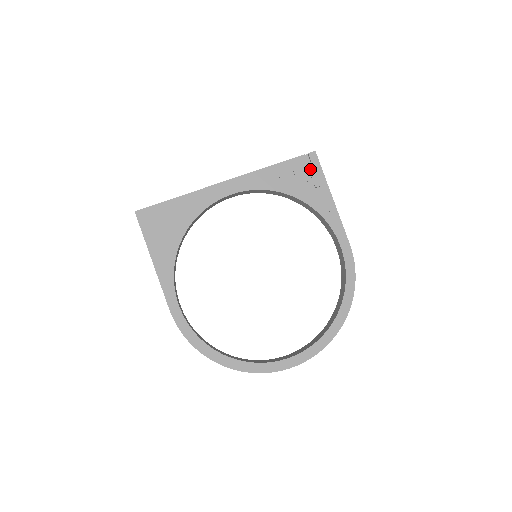
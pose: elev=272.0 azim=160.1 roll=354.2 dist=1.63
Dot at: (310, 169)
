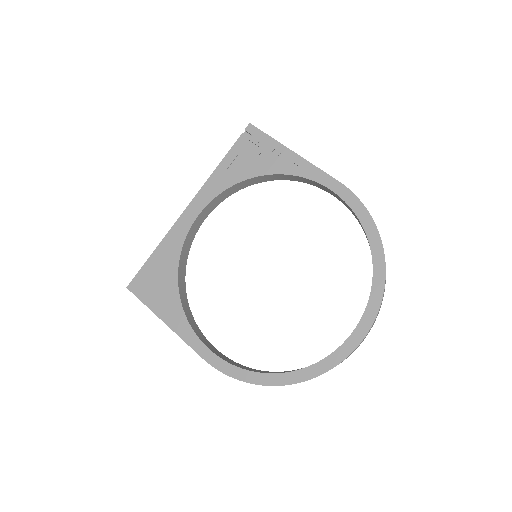
Dot at: (255, 142)
